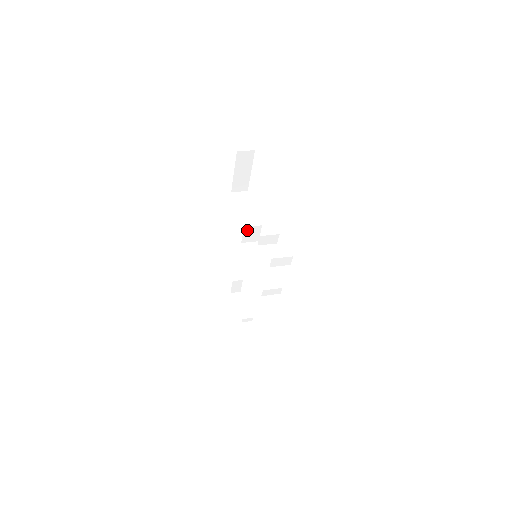
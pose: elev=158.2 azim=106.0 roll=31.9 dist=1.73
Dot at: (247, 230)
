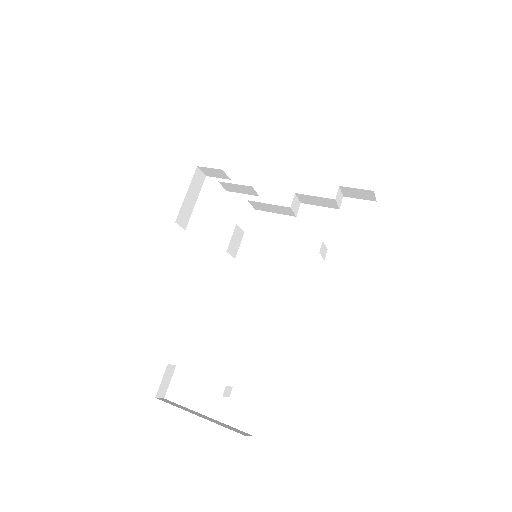
Dot at: (235, 232)
